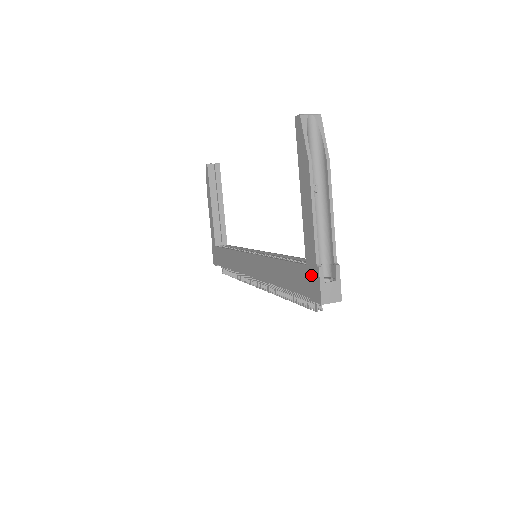
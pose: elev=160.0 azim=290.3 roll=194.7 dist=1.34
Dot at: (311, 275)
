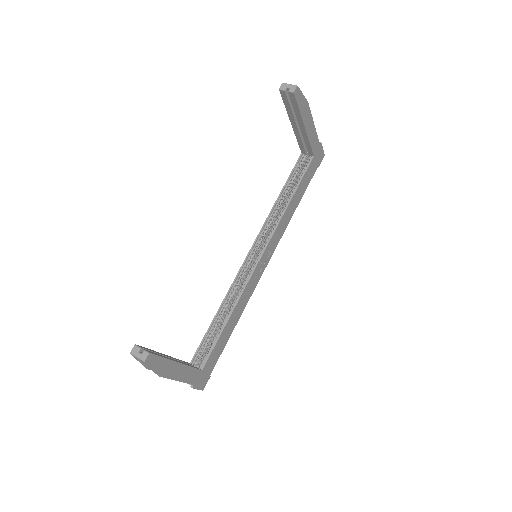
Dot at: occluded
